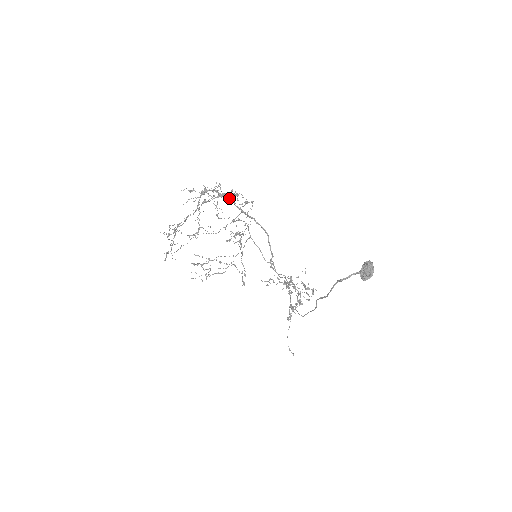
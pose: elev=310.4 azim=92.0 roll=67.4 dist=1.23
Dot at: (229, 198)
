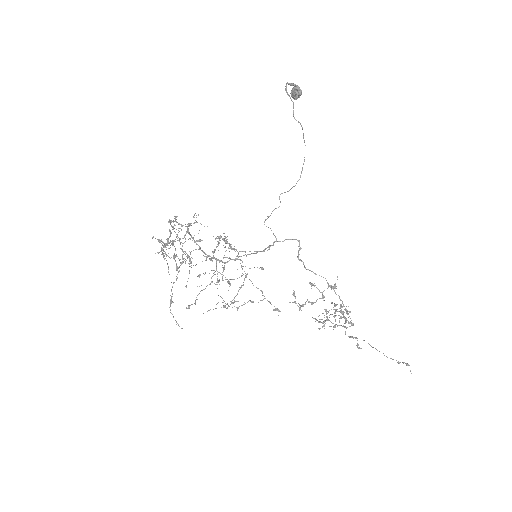
Dot at: (194, 223)
